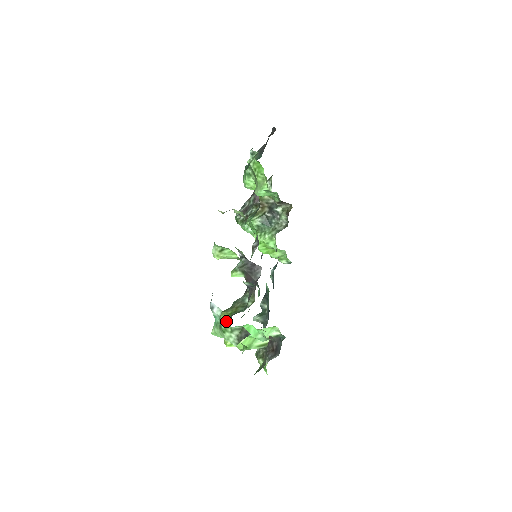
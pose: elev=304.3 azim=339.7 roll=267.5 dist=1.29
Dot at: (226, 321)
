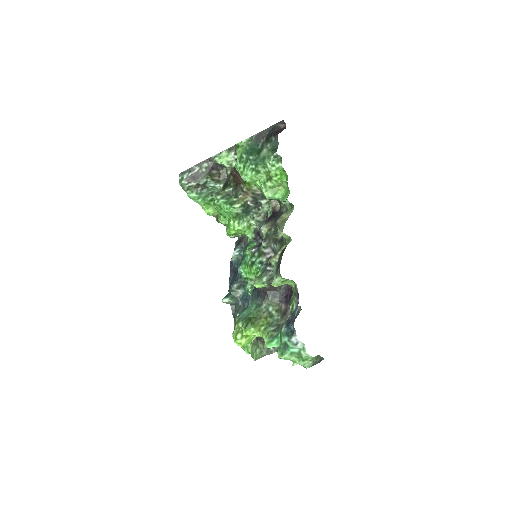
Dot at: (272, 338)
